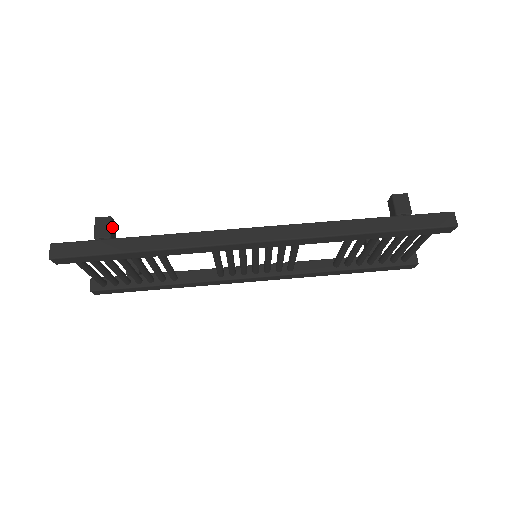
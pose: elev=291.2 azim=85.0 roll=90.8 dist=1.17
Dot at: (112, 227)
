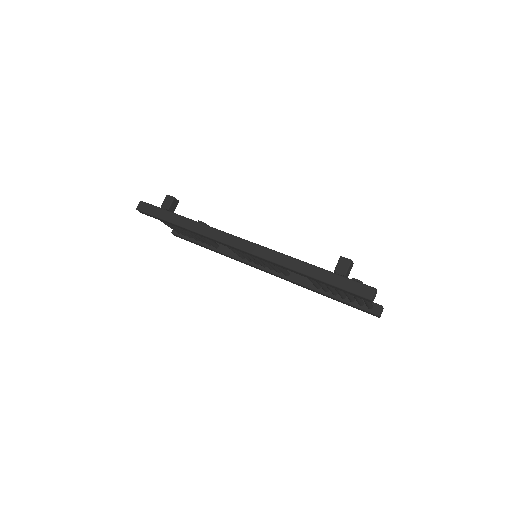
Dot at: (173, 204)
